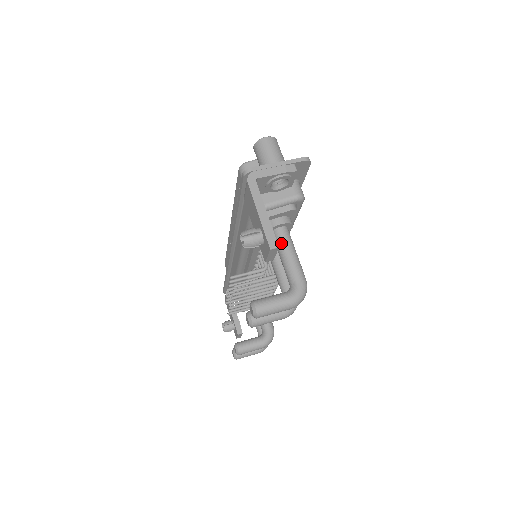
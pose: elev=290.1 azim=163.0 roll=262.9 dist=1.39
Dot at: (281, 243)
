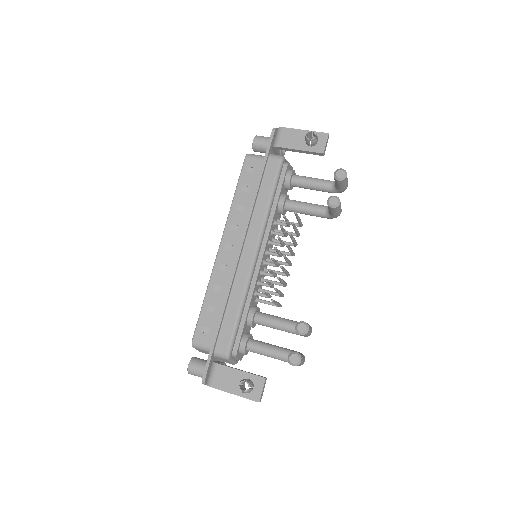
Dot at: (304, 176)
